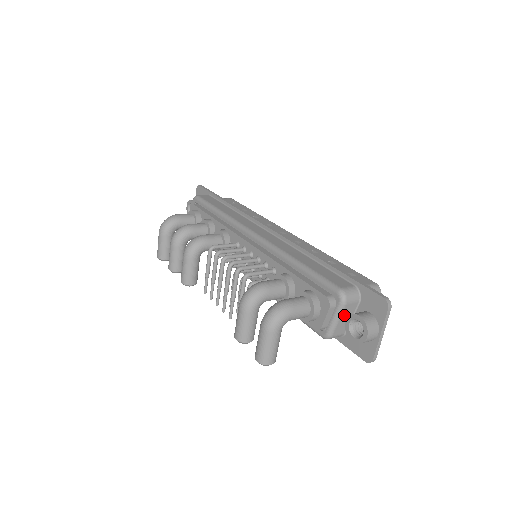
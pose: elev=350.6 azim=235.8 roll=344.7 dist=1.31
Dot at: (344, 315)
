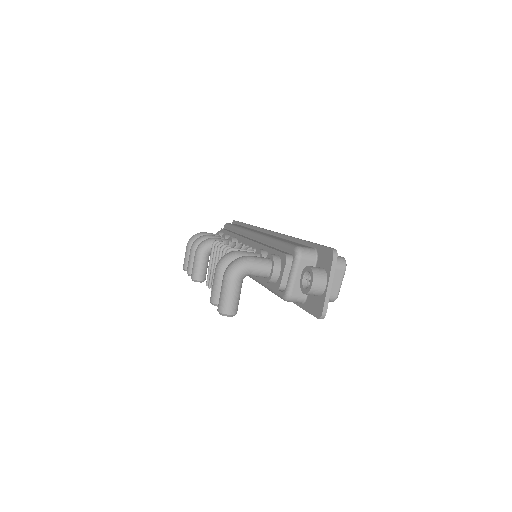
Dot at: (301, 273)
